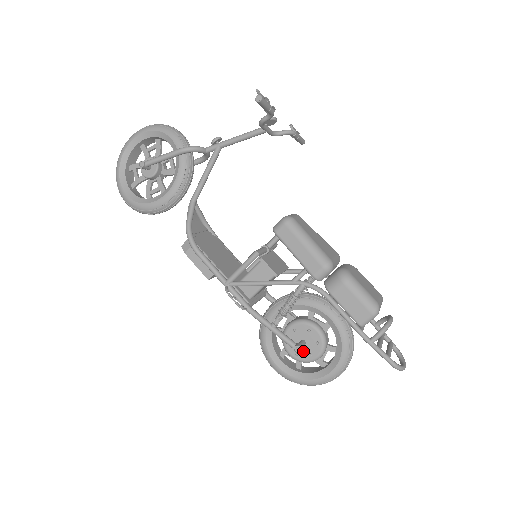
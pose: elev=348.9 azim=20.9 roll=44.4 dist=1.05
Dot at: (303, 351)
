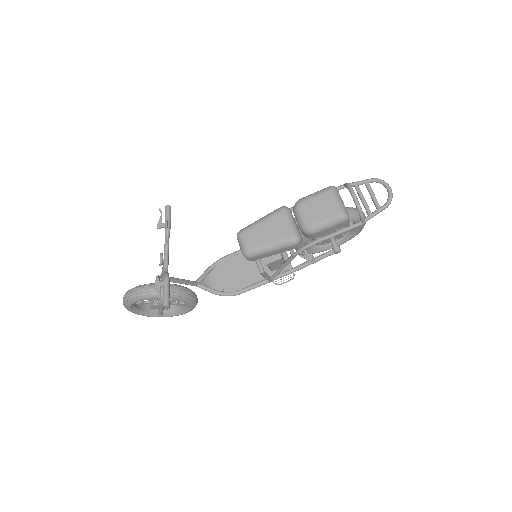
Dot at: (337, 237)
